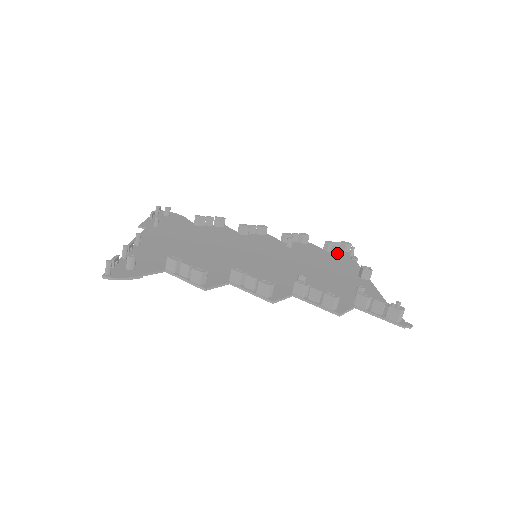
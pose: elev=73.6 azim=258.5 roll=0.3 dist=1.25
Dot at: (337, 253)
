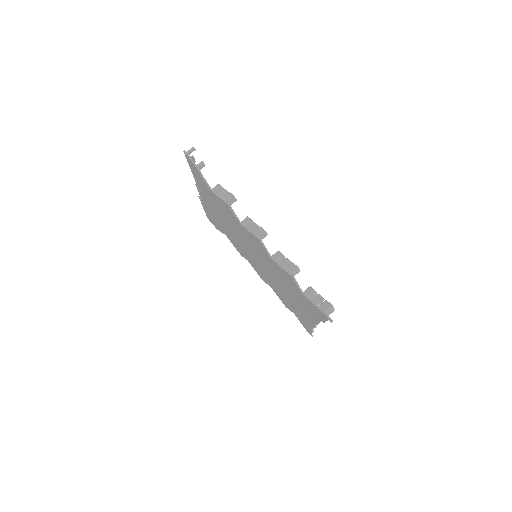
Dot at: occluded
